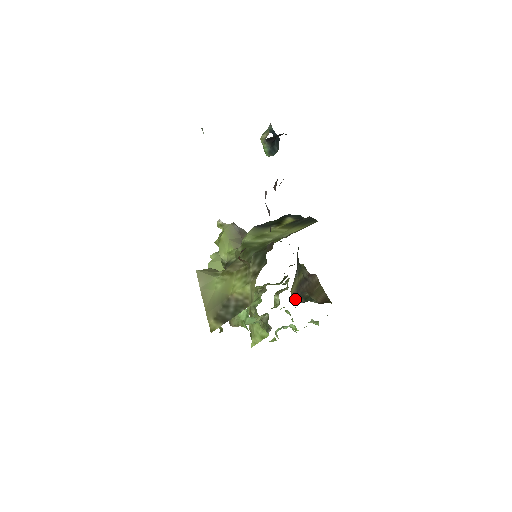
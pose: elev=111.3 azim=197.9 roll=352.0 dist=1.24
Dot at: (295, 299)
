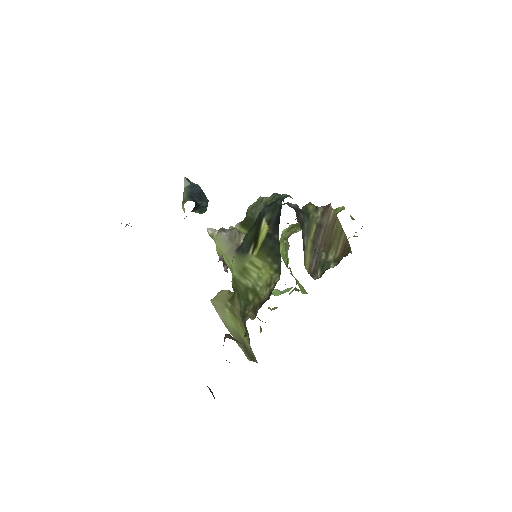
Dot at: (312, 274)
